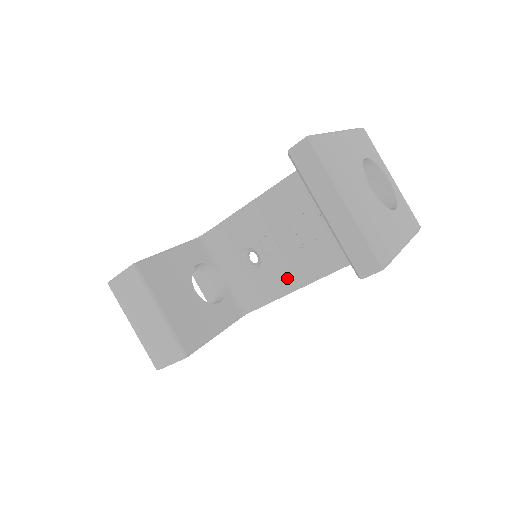
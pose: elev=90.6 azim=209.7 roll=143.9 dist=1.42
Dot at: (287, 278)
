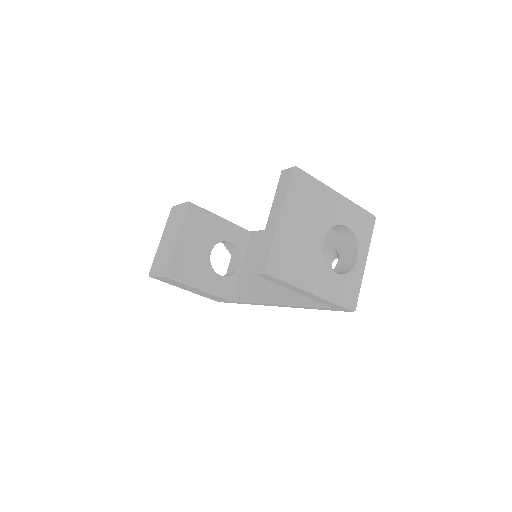
Dot at: (266, 291)
